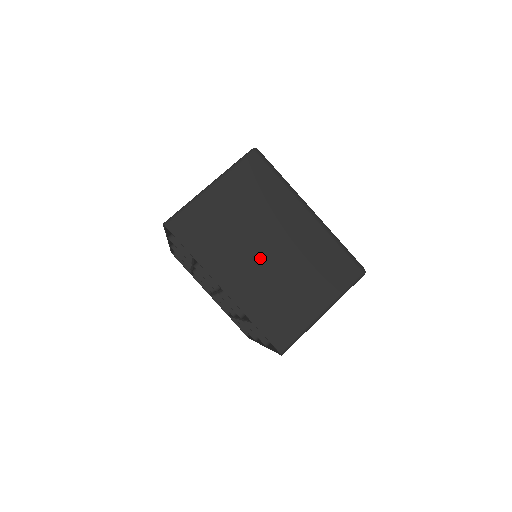
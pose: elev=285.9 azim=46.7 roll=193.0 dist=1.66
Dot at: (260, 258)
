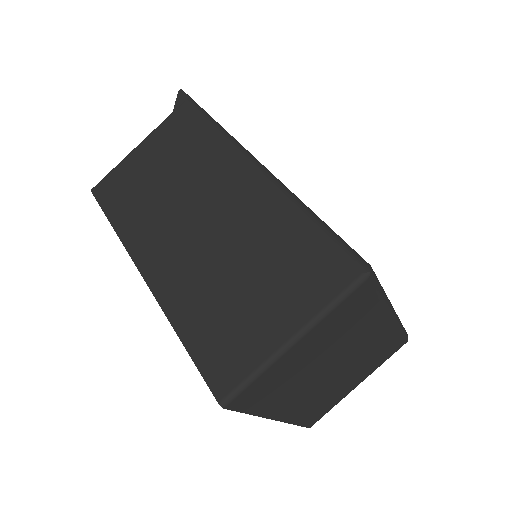
Dot at: (323, 379)
